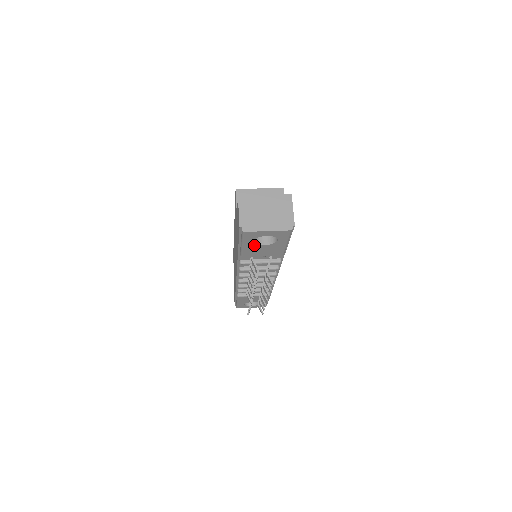
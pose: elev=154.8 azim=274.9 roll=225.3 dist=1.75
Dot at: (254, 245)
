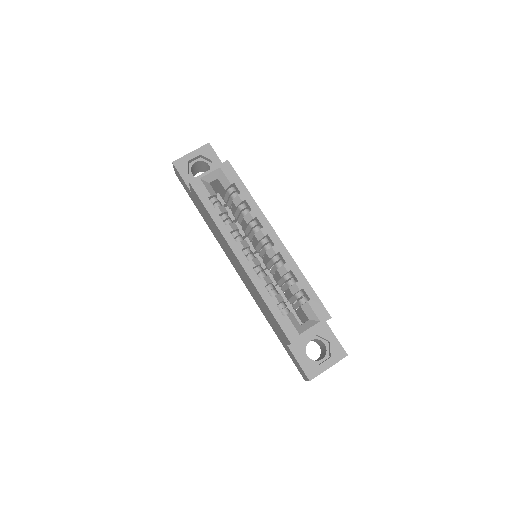
Dot at: occluded
